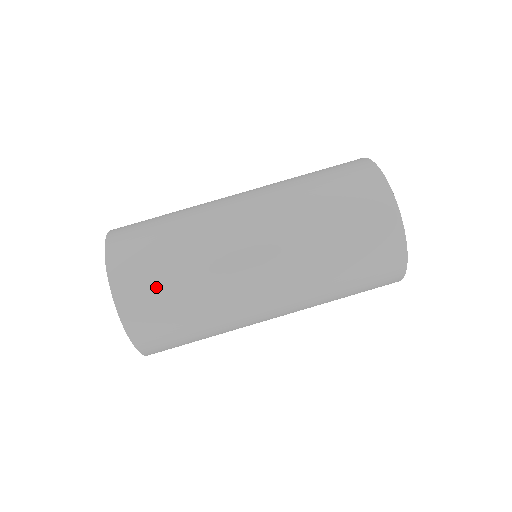
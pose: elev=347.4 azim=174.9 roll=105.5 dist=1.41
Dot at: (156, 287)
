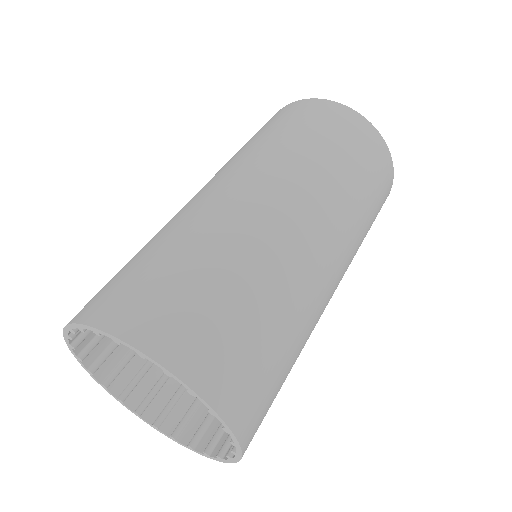
Dot at: (178, 291)
